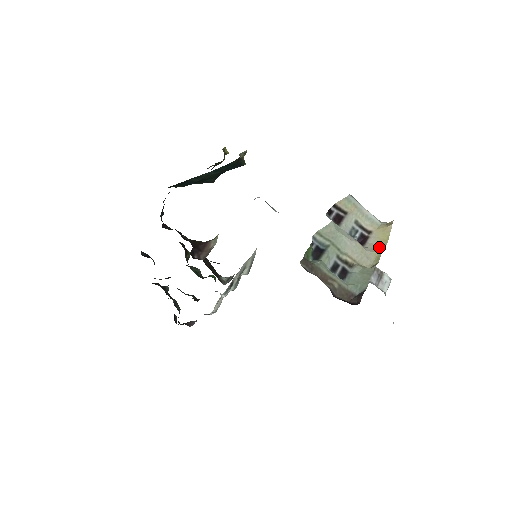
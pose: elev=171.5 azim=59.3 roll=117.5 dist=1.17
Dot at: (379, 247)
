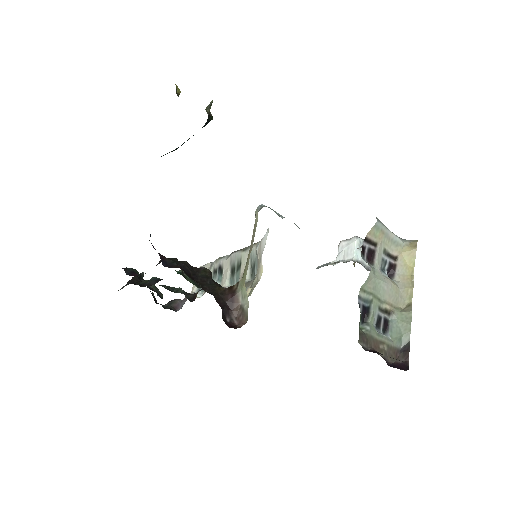
Dot at: (408, 279)
